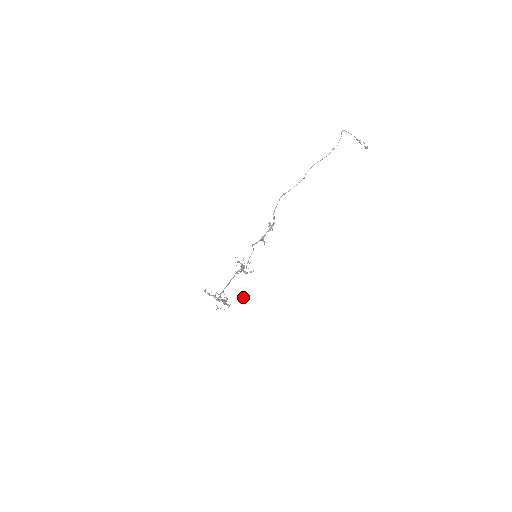
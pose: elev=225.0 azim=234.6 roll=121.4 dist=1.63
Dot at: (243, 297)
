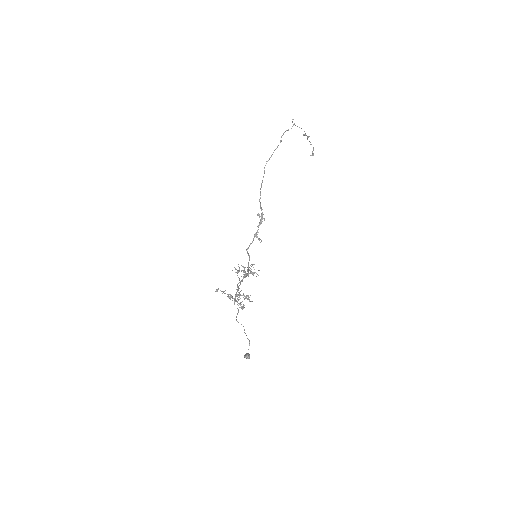
Dot at: (247, 353)
